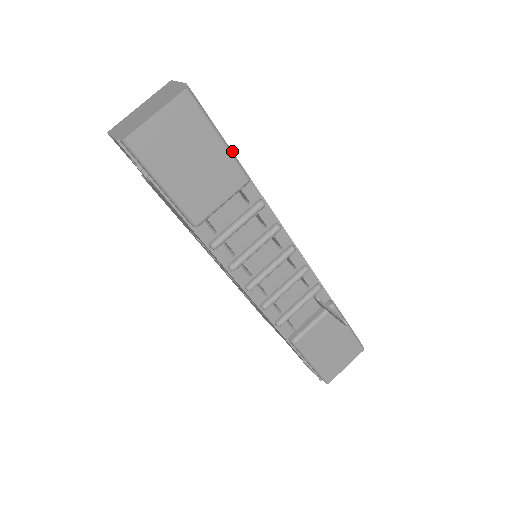
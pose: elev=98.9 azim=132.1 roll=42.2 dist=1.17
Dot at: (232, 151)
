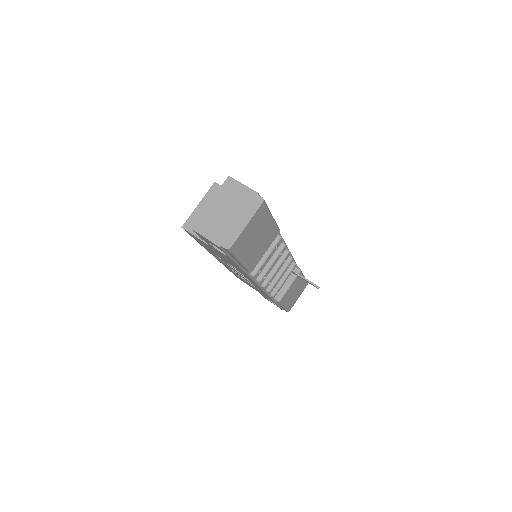
Dot at: occluded
